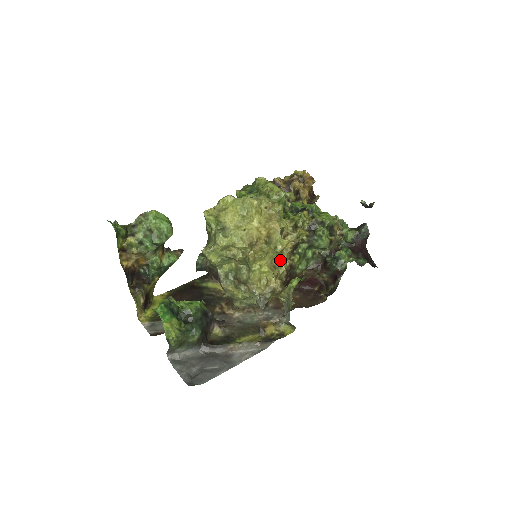
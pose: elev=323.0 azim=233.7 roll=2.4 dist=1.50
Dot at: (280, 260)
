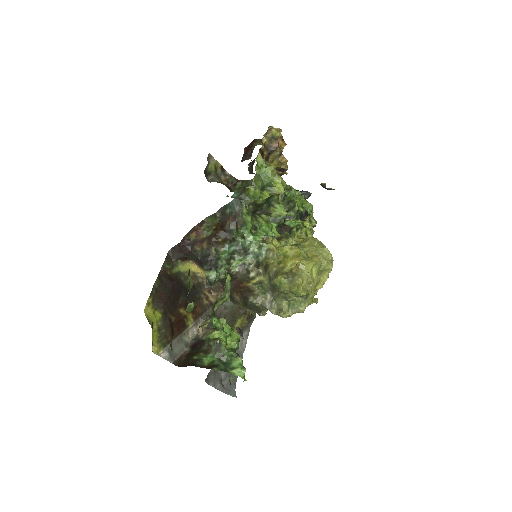
Dot at: occluded
